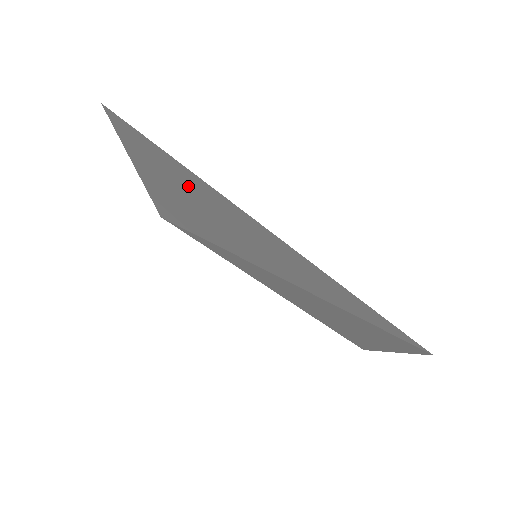
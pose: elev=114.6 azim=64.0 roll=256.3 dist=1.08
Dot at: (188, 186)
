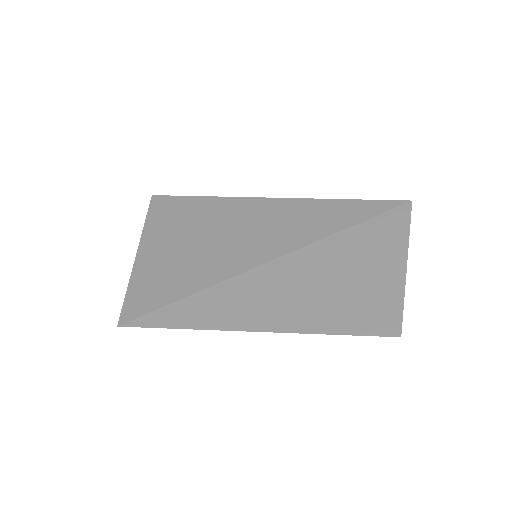
Dot at: (204, 216)
